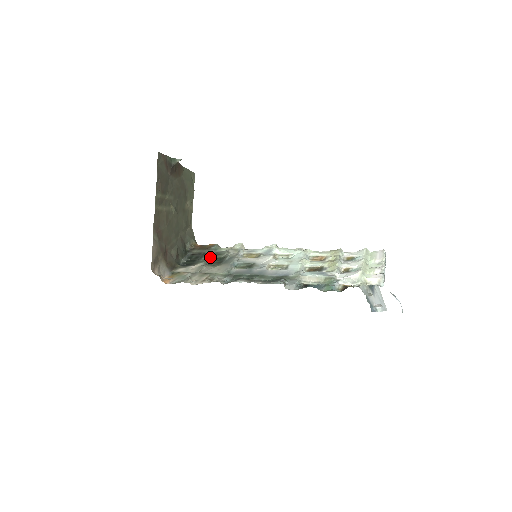
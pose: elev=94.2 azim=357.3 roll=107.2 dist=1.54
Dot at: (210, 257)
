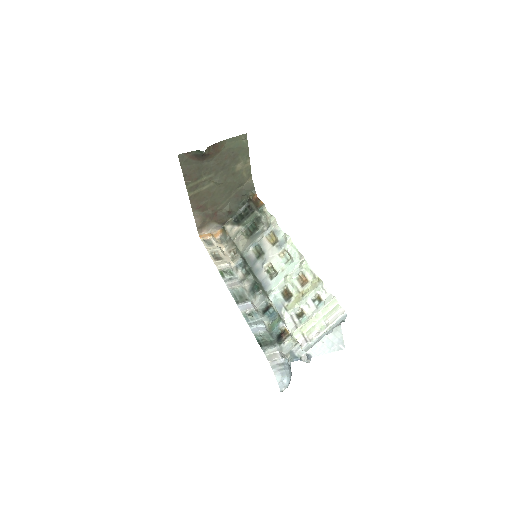
Dot at: (252, 220)
